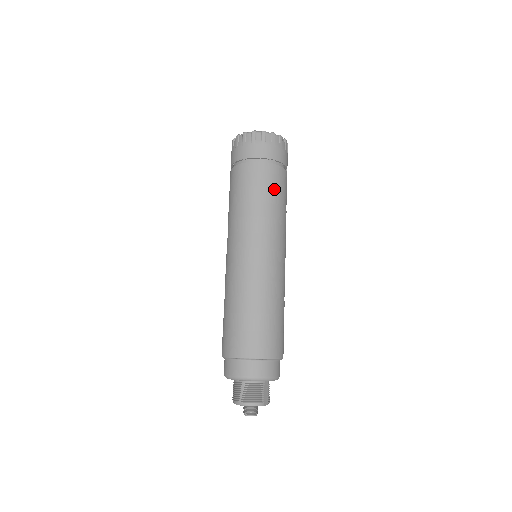
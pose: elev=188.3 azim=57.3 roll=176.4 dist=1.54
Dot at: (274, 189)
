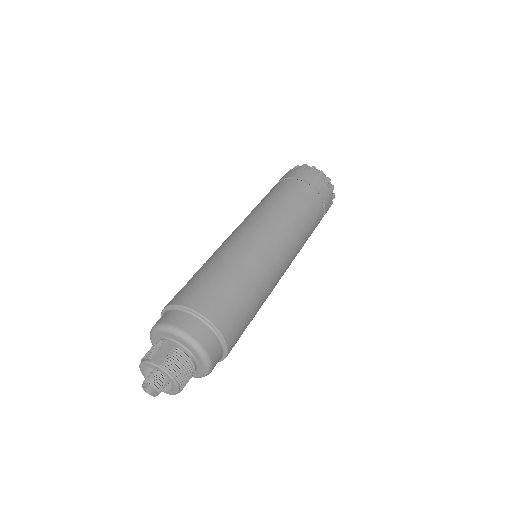
Dot at: (274, 193)
